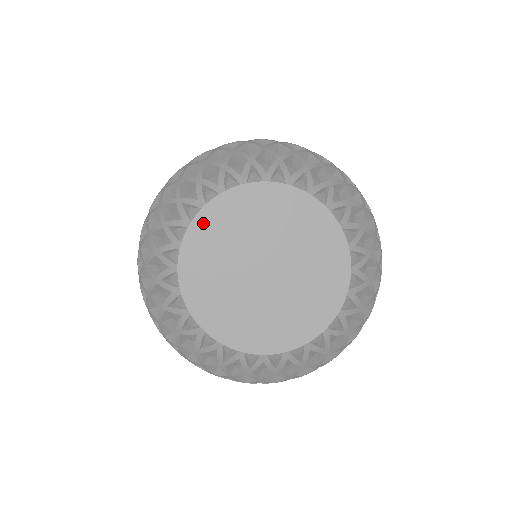
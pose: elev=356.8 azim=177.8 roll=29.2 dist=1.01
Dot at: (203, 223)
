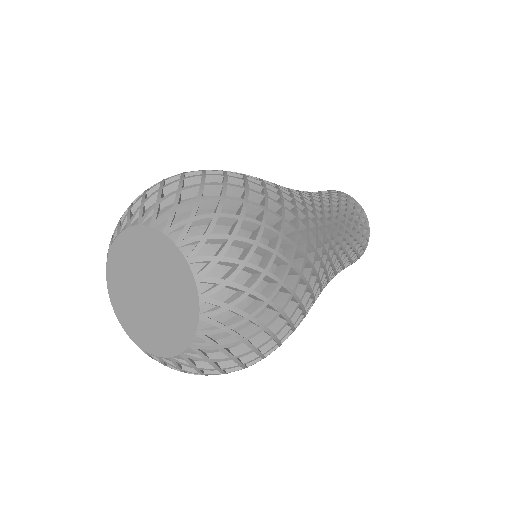
Dot at: (118, 246)
